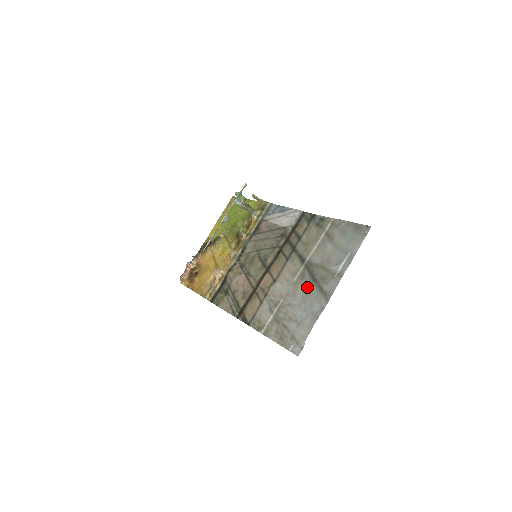
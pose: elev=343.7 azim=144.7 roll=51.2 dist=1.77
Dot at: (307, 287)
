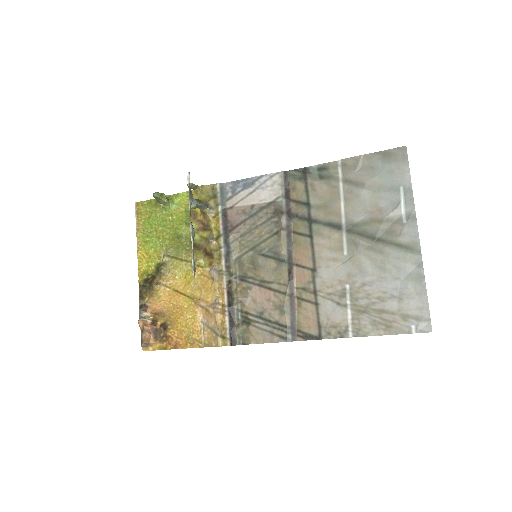
Dot at: (375, 253)
